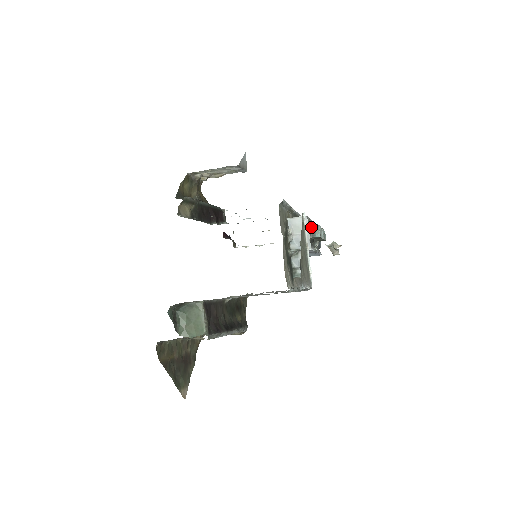
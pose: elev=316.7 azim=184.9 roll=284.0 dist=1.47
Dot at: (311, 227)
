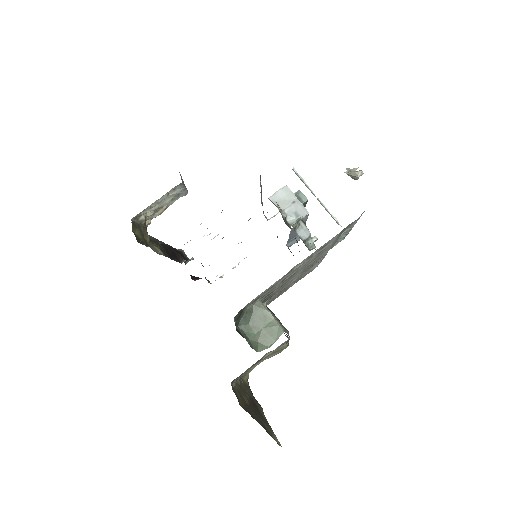
Dot at: occluded
